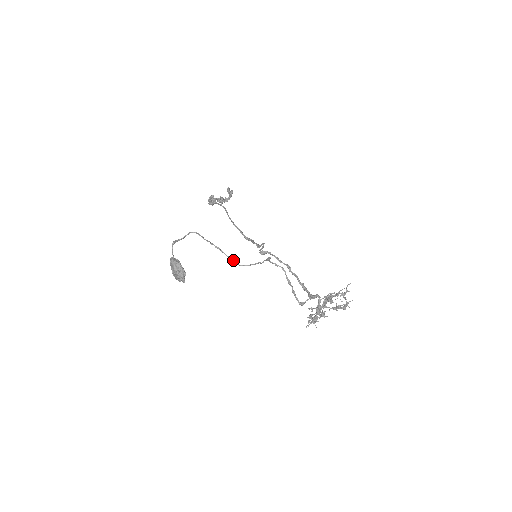
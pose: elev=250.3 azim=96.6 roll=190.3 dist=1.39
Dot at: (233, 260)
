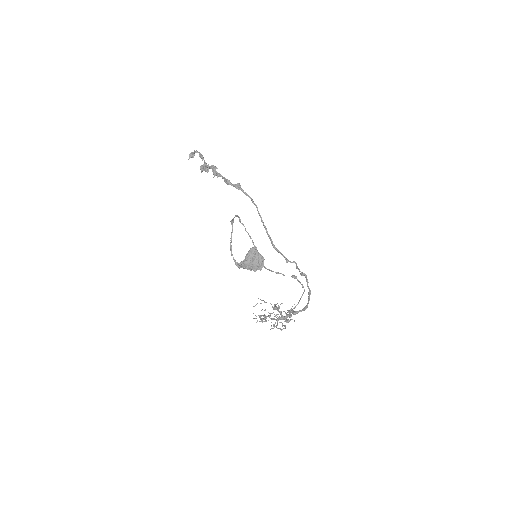
Dot at: occluded
